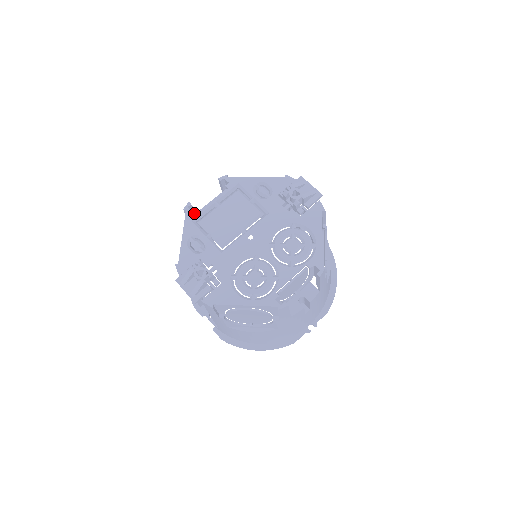
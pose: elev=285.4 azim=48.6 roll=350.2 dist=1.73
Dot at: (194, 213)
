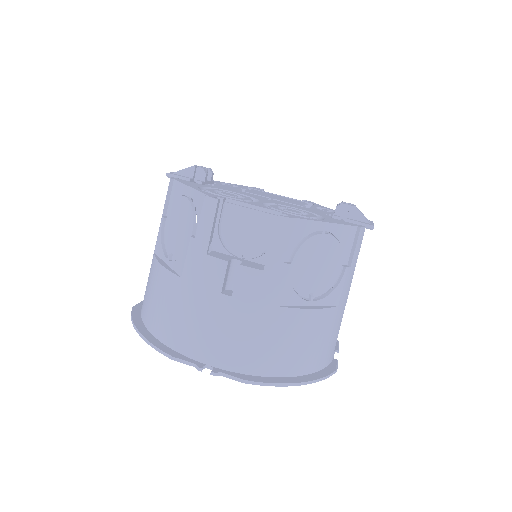
Dot at: (257, 189)
